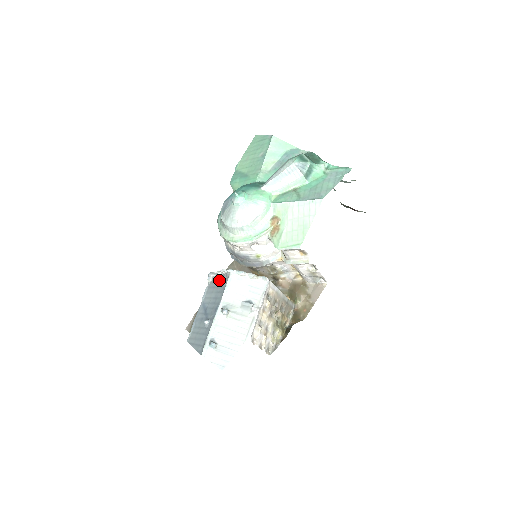
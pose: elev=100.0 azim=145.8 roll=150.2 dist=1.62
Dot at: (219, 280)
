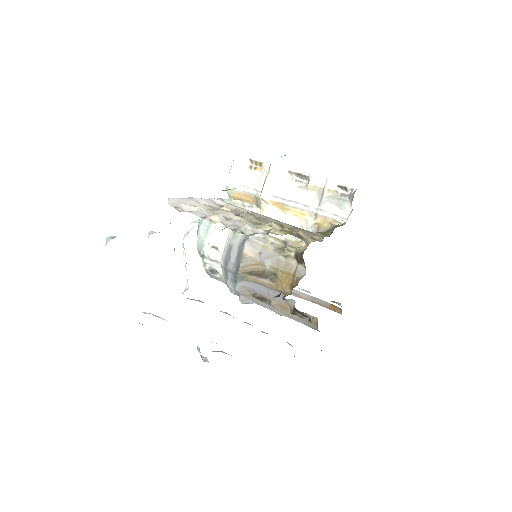
Dot at: occluded
